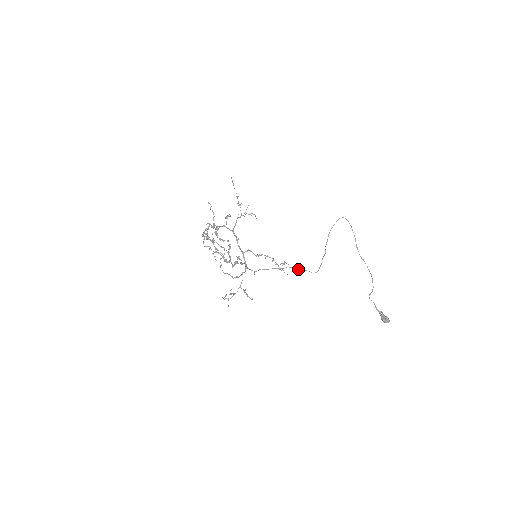
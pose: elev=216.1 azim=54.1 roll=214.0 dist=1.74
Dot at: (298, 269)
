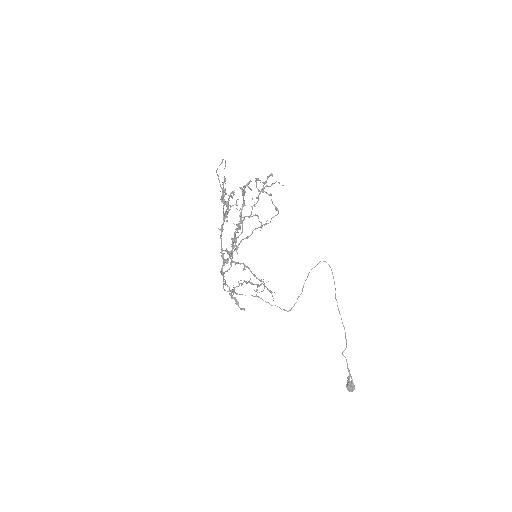
Dot at: occluded
